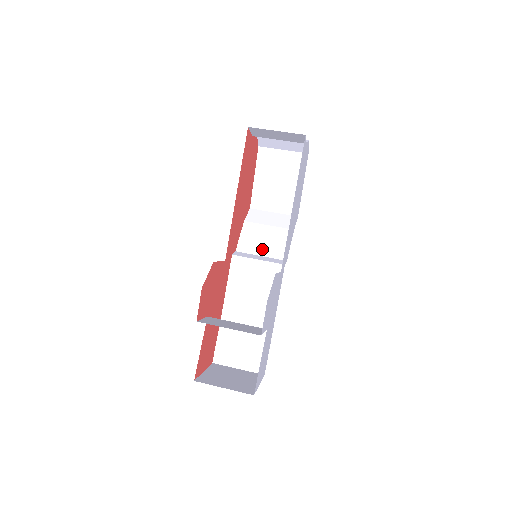
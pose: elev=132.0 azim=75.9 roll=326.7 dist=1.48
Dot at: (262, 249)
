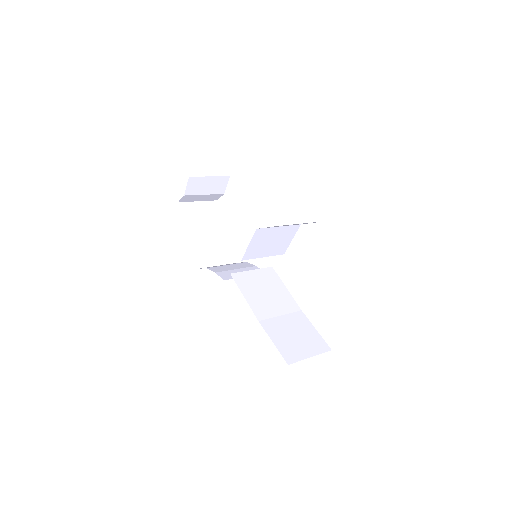
Dot at: occluded
